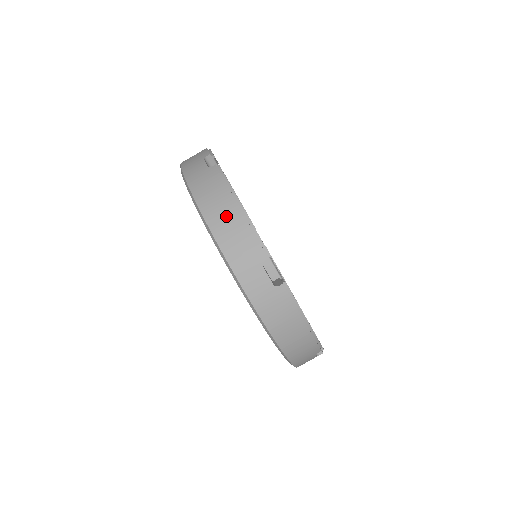
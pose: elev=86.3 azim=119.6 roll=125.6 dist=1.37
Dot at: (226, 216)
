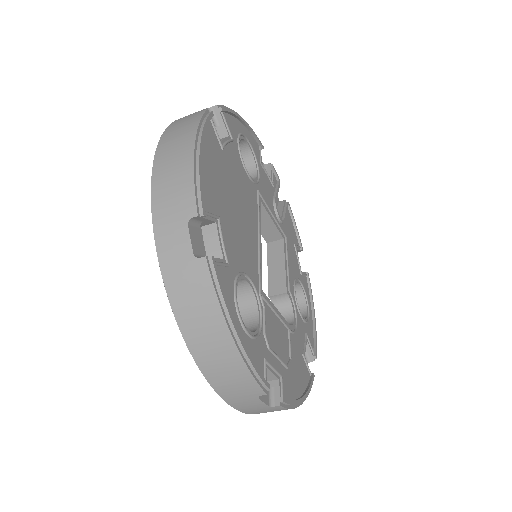
Dot at: occluded
